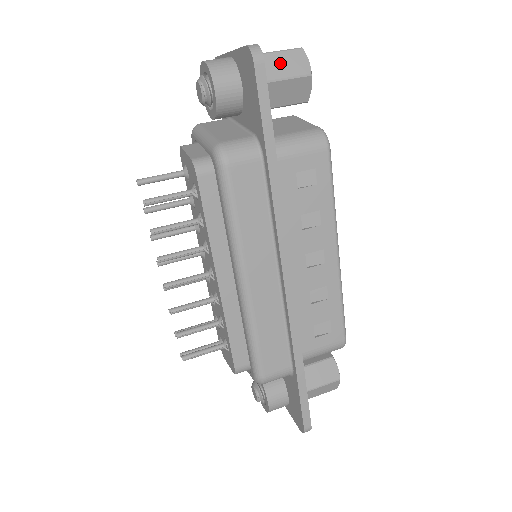
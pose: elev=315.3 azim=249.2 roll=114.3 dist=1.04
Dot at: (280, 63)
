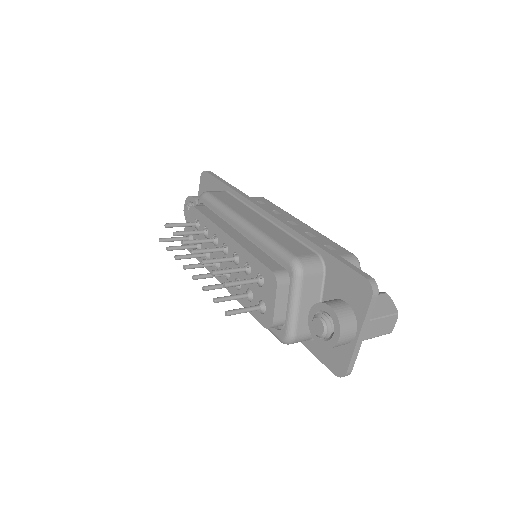
Dot at: occluded
